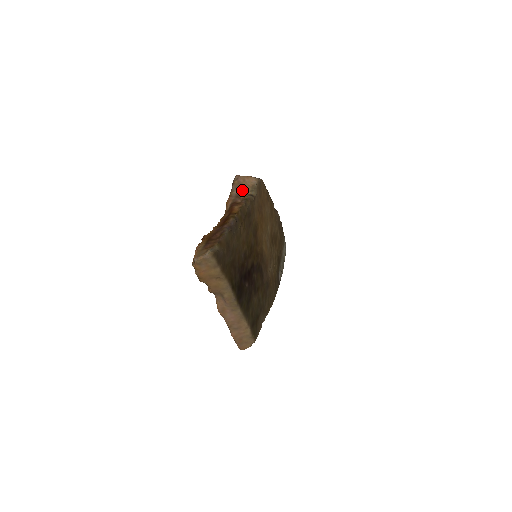
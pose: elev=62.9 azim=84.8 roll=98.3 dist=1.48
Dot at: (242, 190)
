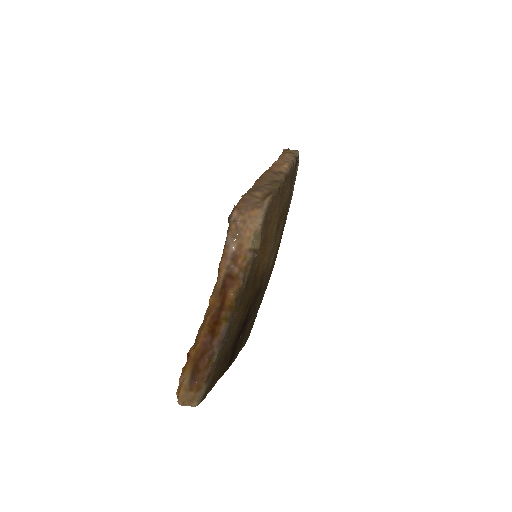
Dot at: (241, 244)
